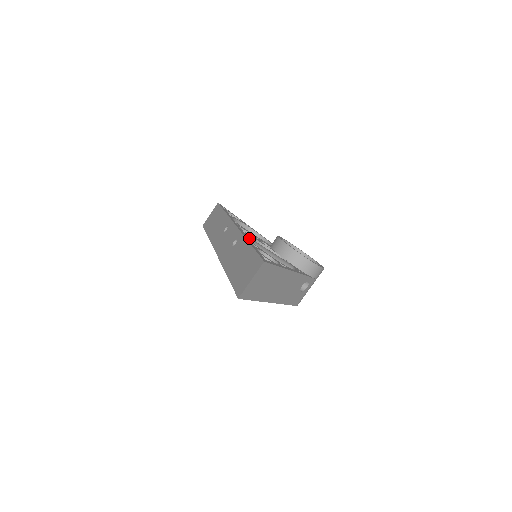
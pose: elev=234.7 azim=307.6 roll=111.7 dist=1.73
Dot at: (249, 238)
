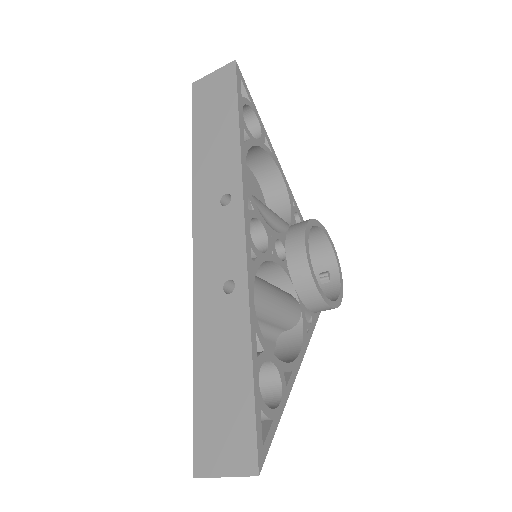
Dot at: (256, 291)
